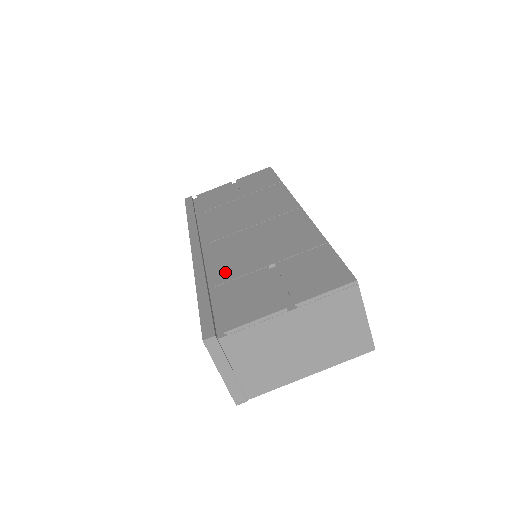
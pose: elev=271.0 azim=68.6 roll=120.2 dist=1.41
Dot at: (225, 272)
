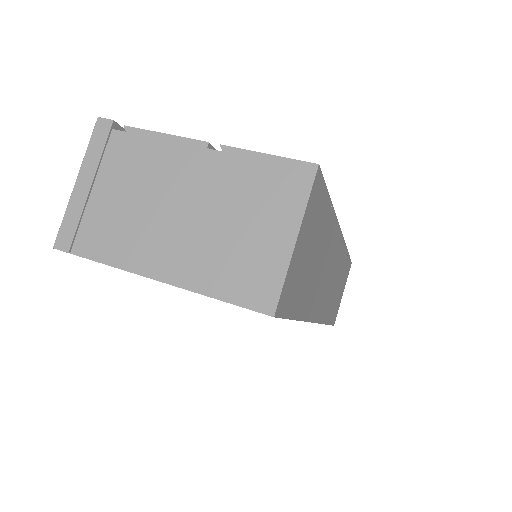
Dot at: occluded
